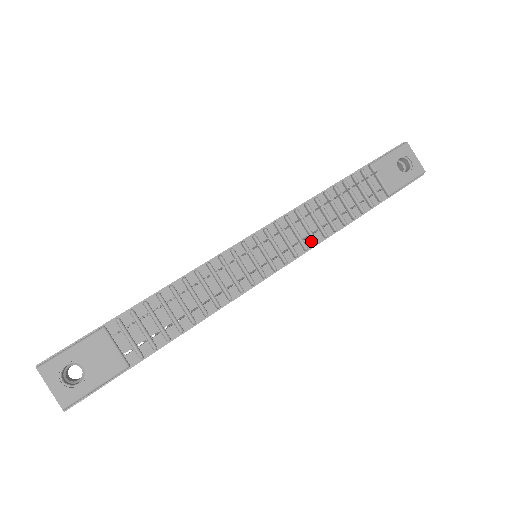
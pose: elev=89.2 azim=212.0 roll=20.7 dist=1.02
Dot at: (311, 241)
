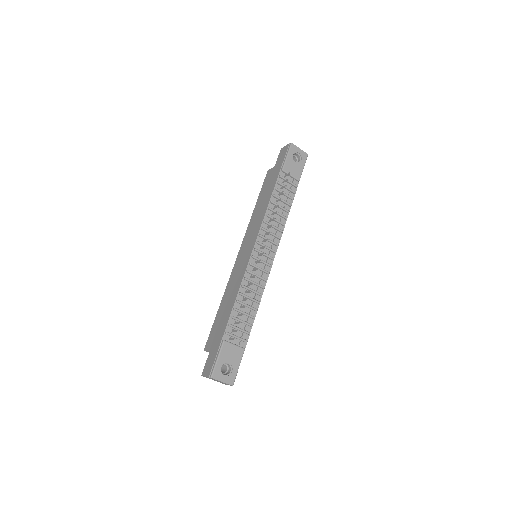
Dot at: (279, 232)
